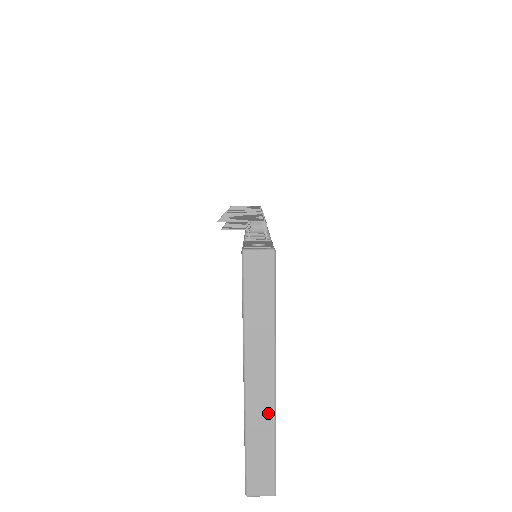
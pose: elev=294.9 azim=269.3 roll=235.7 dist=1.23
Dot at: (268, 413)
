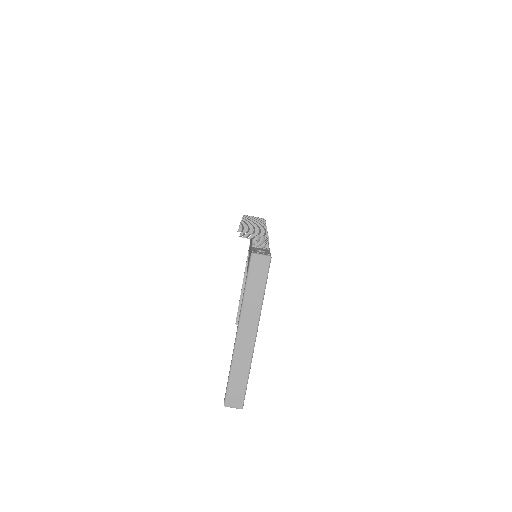
Dot at: (248, 356)
